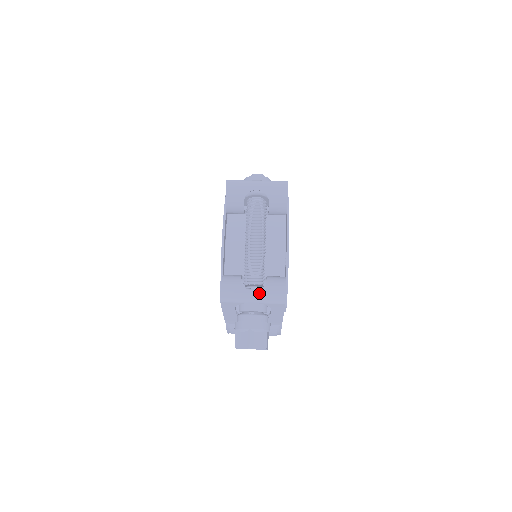
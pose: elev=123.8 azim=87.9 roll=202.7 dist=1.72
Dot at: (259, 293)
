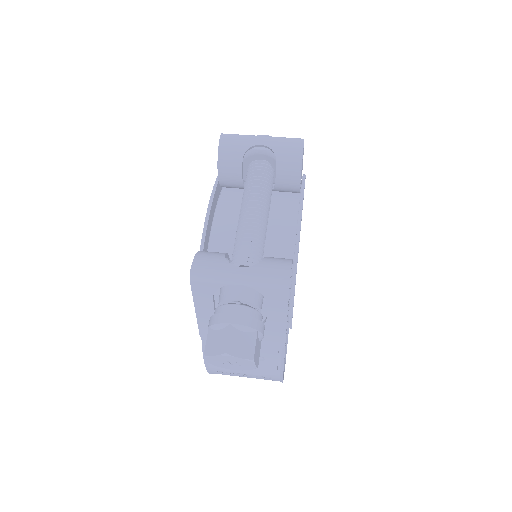
Dot at: (250, 270)
